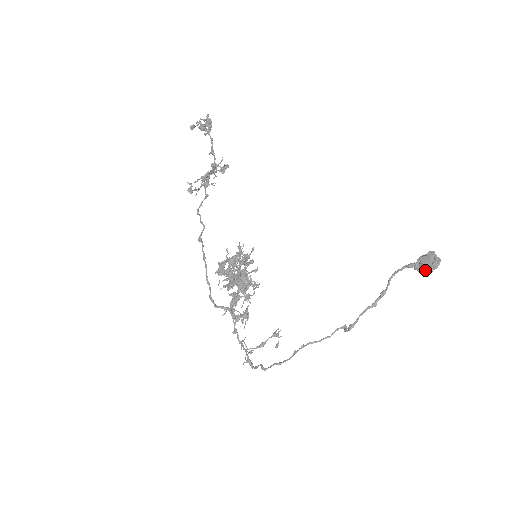
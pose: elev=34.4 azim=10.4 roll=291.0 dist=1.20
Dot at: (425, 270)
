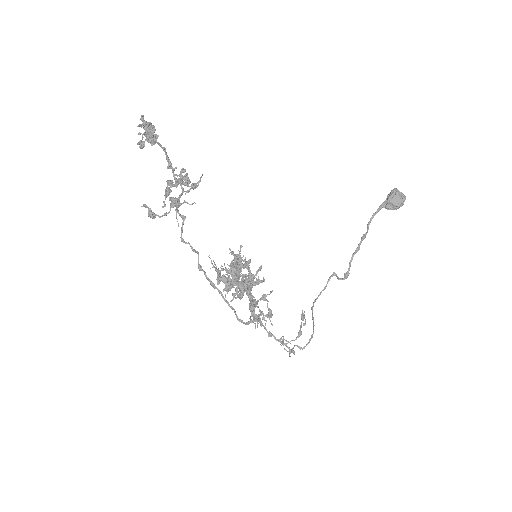
Dot at: occluded
